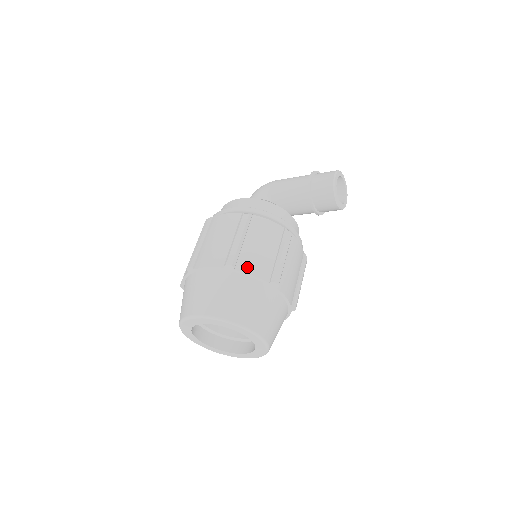
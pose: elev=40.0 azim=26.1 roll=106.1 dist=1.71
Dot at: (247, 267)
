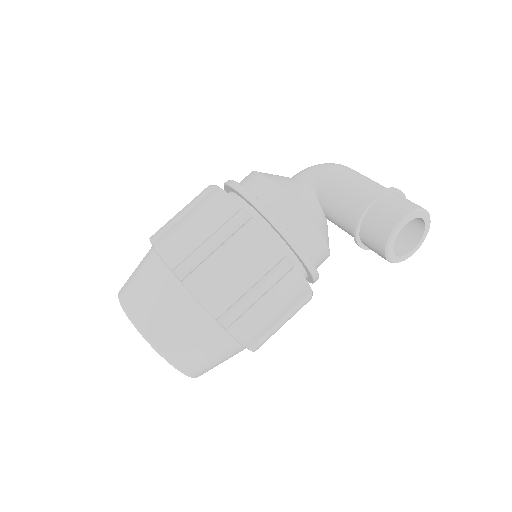
Dot at: (198, 287)
